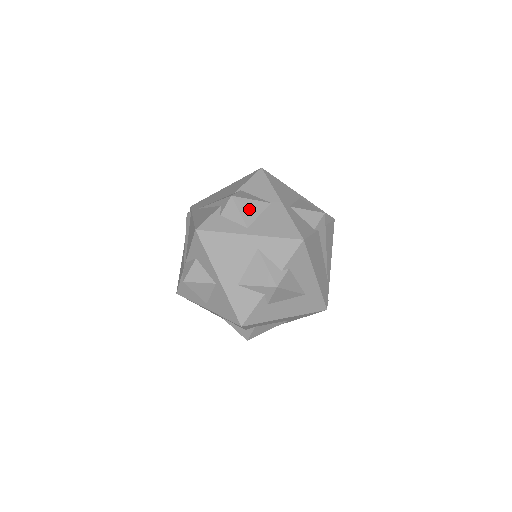
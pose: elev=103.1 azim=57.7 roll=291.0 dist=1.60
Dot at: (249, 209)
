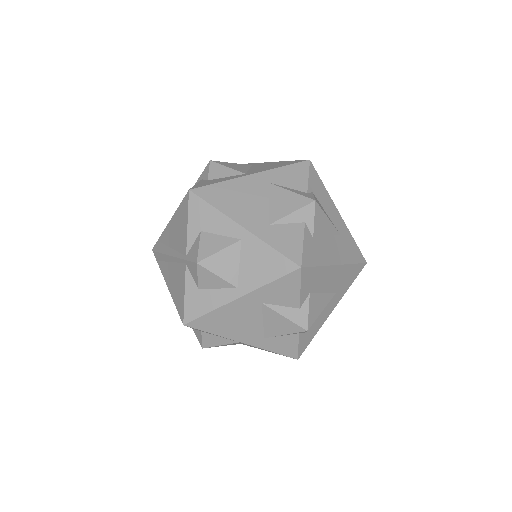
Dot at: (235, 166)
